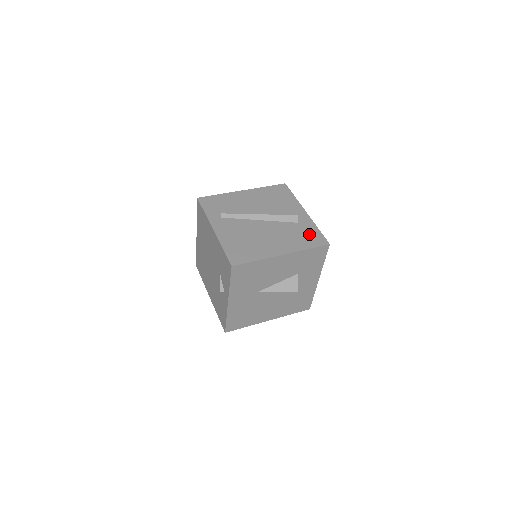
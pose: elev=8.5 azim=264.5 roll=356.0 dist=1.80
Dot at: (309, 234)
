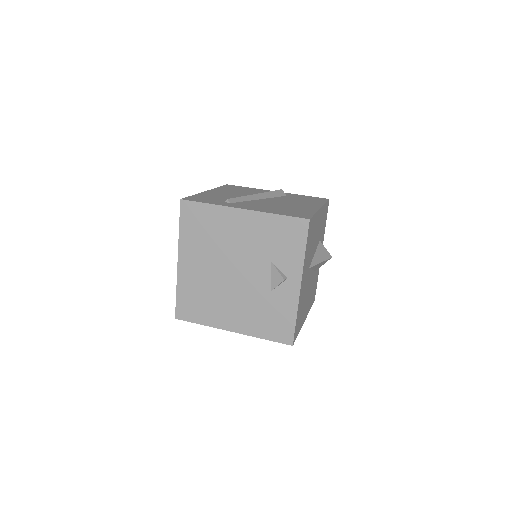
Dot at: (307, 198)
